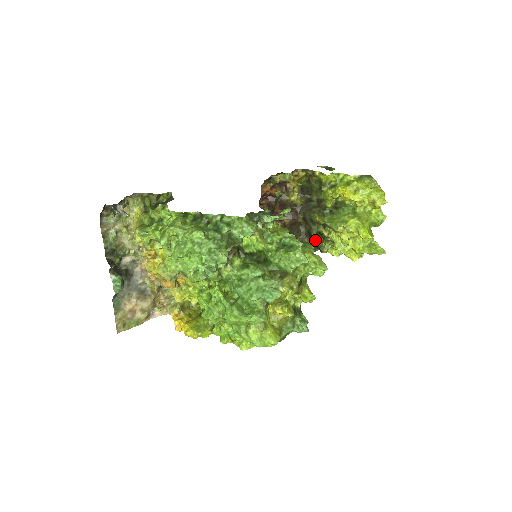
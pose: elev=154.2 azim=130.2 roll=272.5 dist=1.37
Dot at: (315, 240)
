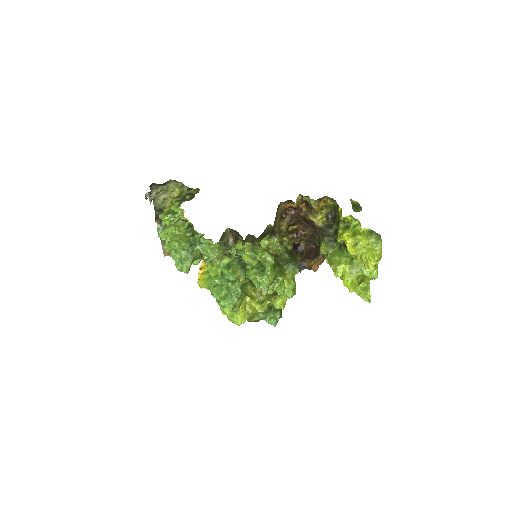
Dot at: occluded
